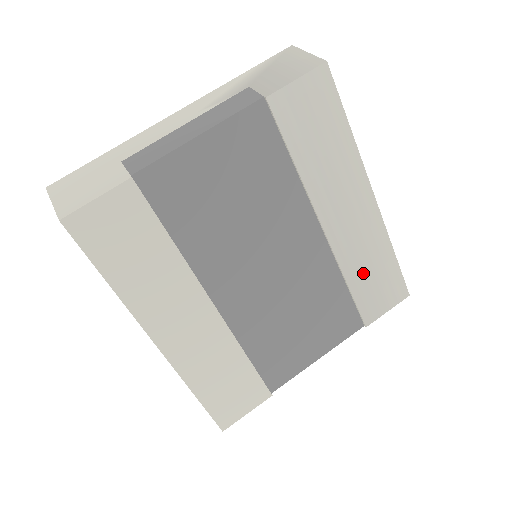
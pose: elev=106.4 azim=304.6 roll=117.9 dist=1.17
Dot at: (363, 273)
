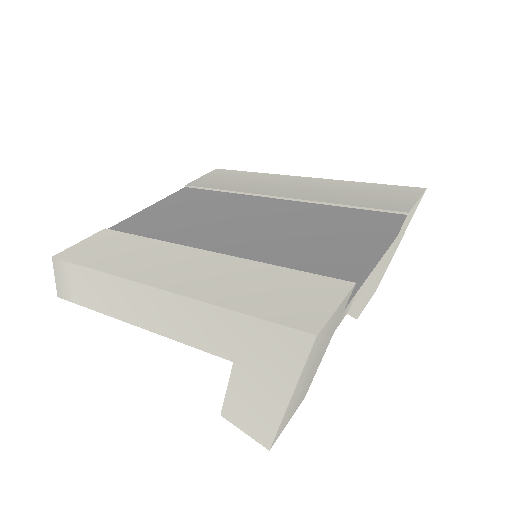
Dot at: (351, 197)
